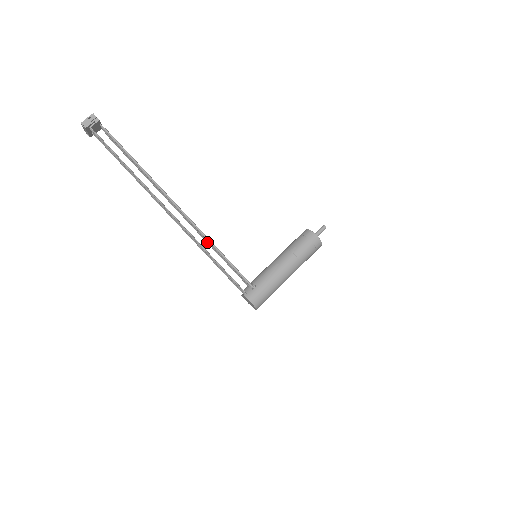
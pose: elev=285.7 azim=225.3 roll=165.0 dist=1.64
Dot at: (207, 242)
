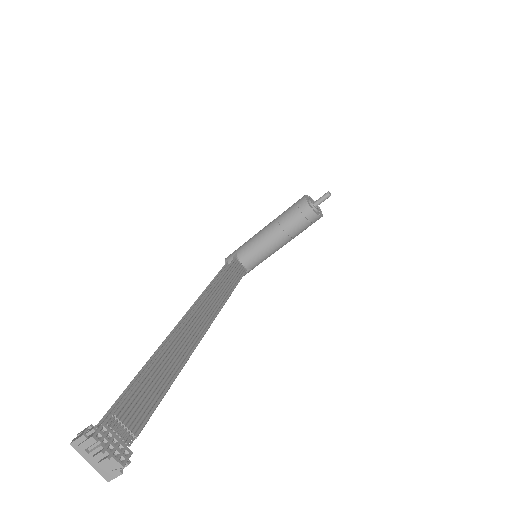
Dot at: (214, 291)
